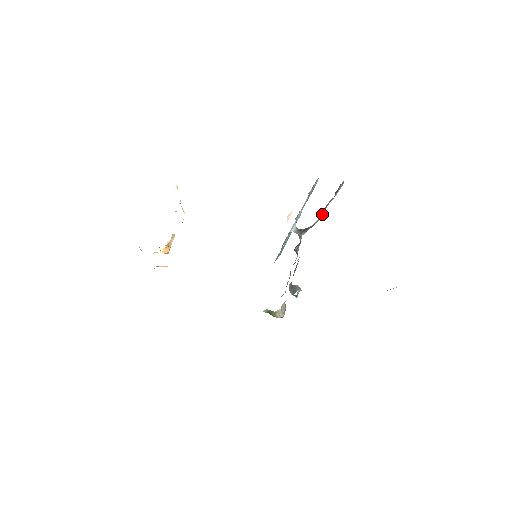
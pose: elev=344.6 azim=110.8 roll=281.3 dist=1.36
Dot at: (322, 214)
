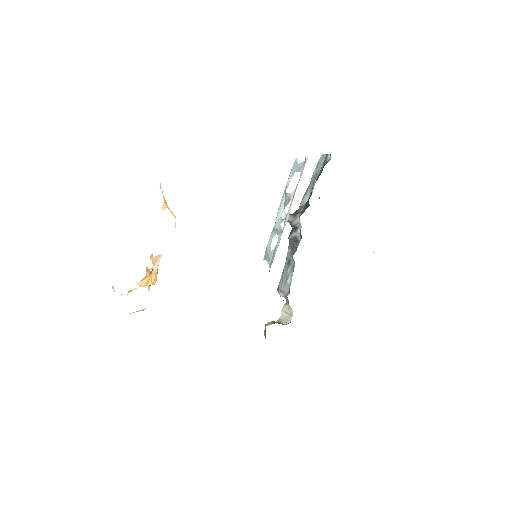
Dot at: (311, 191)
